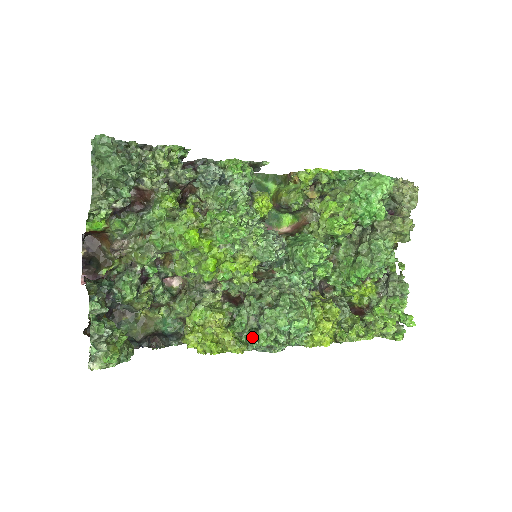
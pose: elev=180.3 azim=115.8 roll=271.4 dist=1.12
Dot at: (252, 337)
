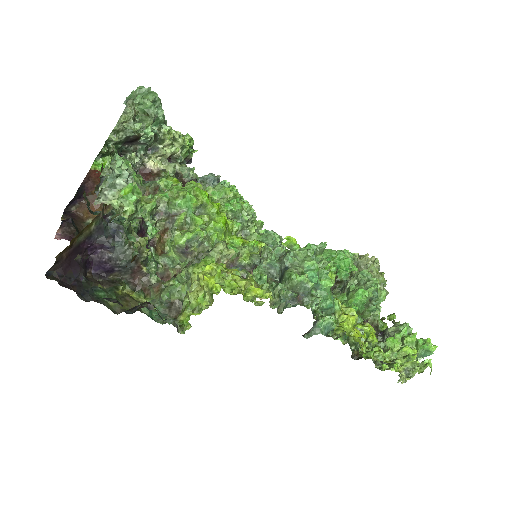
Dot at: (279, 283)
